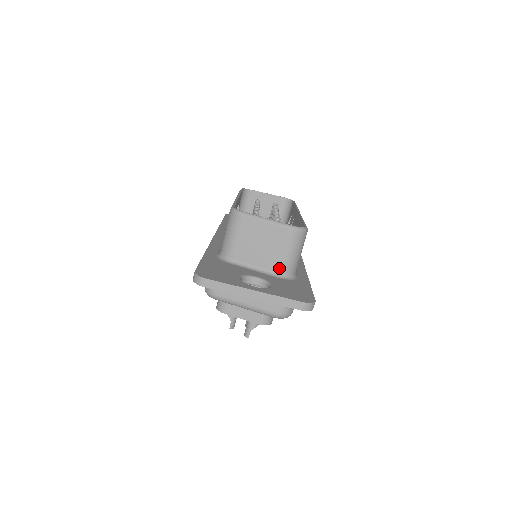
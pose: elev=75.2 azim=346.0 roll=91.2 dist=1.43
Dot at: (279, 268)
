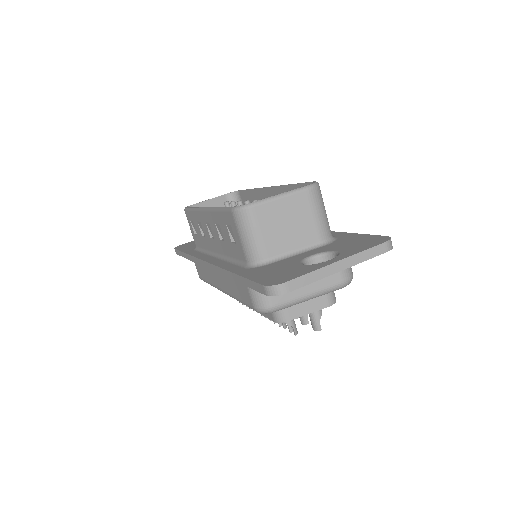
Dot at: (319, 236)
